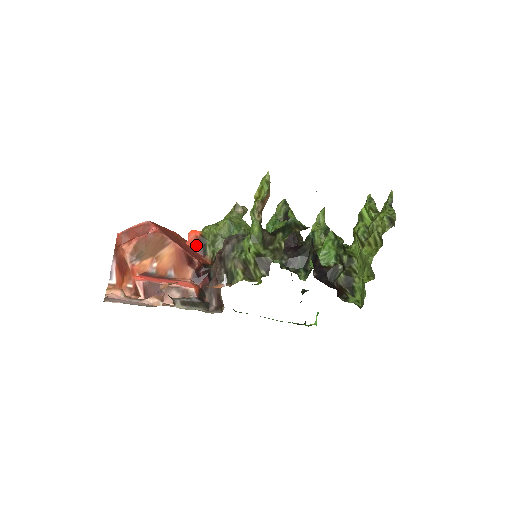
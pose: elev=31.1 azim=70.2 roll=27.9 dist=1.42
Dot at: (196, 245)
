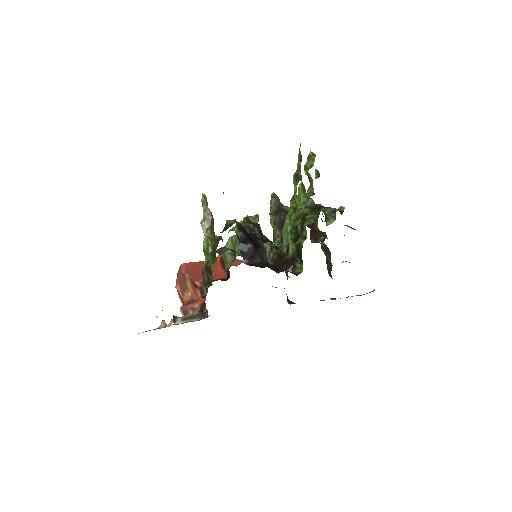
Dot at: (221, 266)
